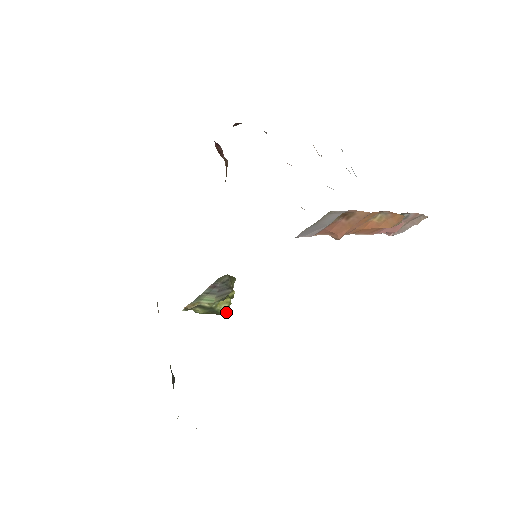
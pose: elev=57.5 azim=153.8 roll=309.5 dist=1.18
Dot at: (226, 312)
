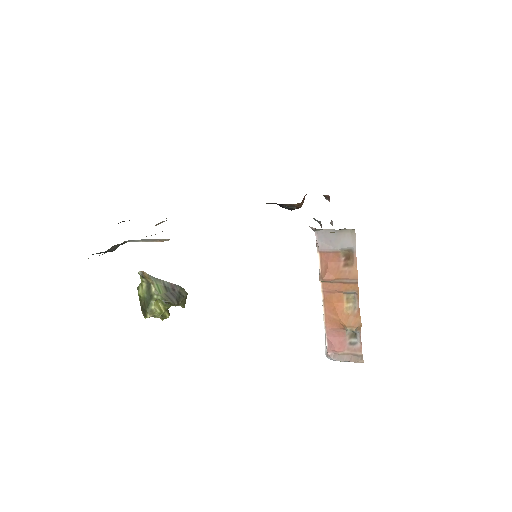
Dot at: (151, 315)
